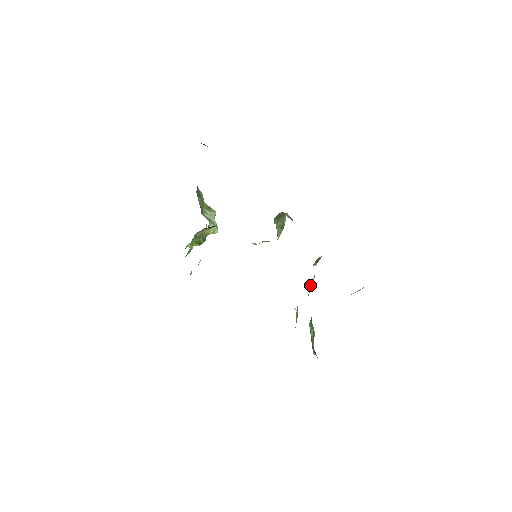
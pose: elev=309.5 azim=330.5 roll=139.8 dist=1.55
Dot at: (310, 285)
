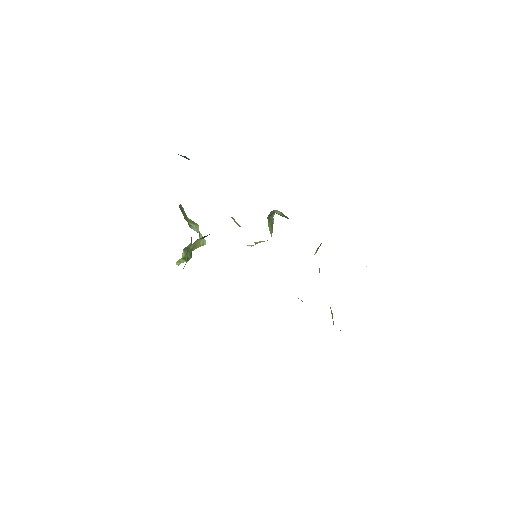
Dot at: (319, 270)
